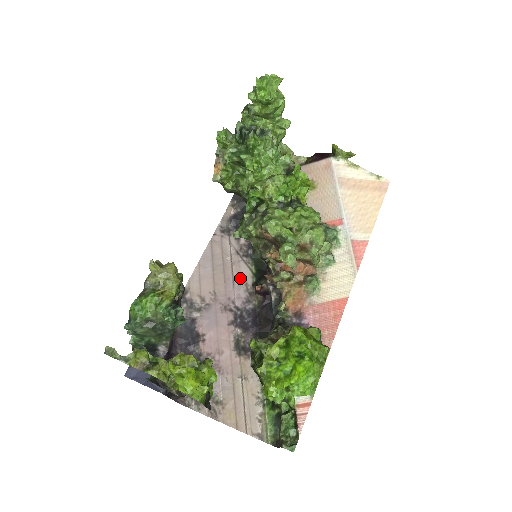
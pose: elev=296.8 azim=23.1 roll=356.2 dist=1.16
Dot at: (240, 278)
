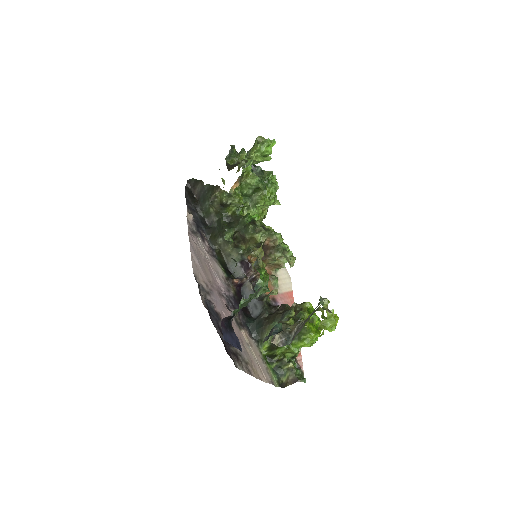
Dot at: (218, 272)
